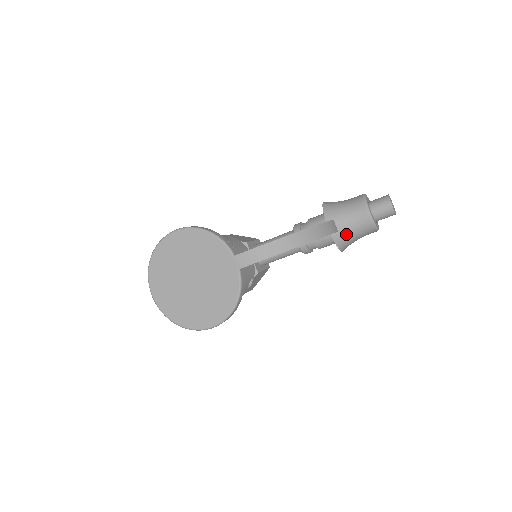
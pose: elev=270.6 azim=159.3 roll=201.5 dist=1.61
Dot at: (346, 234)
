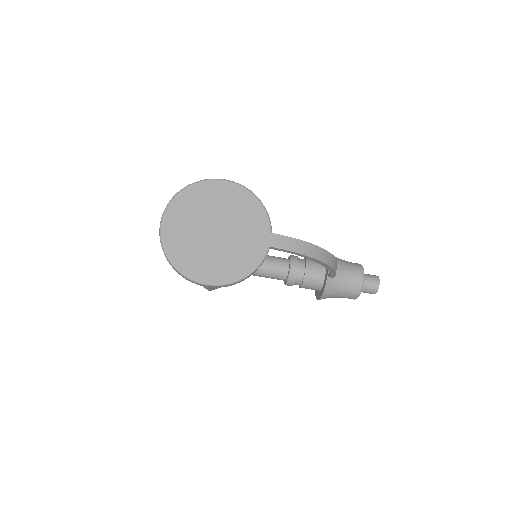
Dot at: (337, 285)
